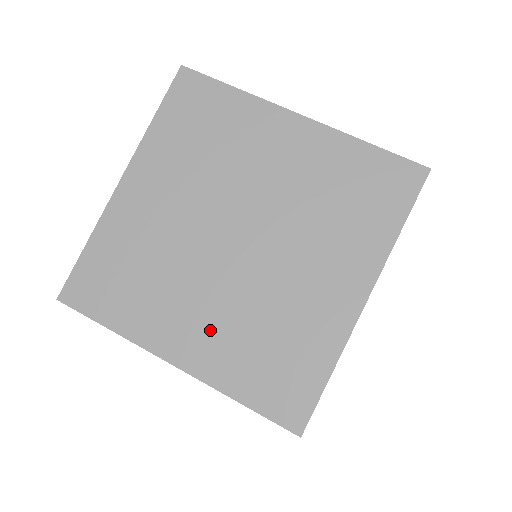
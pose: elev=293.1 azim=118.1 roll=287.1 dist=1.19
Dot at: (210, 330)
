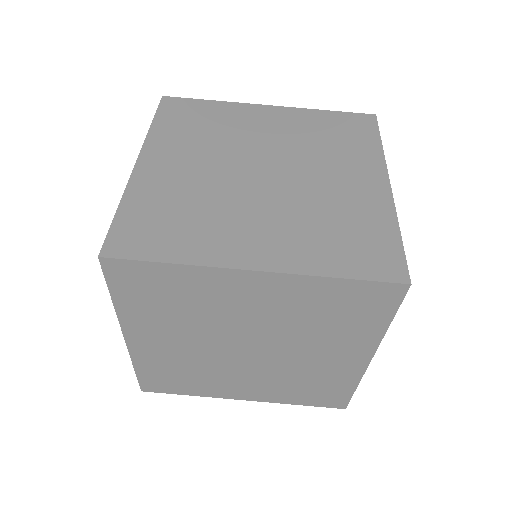
Dot at: (259, 387)
